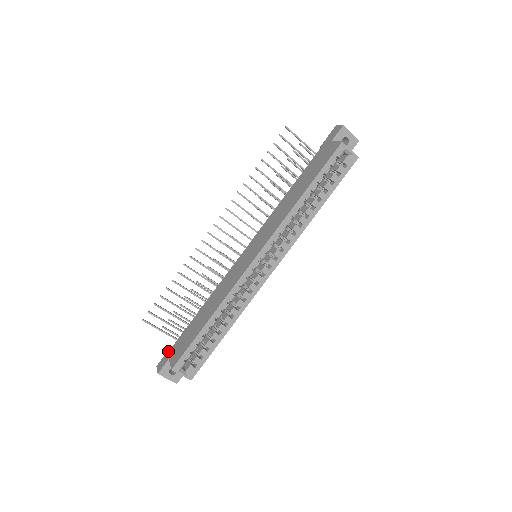
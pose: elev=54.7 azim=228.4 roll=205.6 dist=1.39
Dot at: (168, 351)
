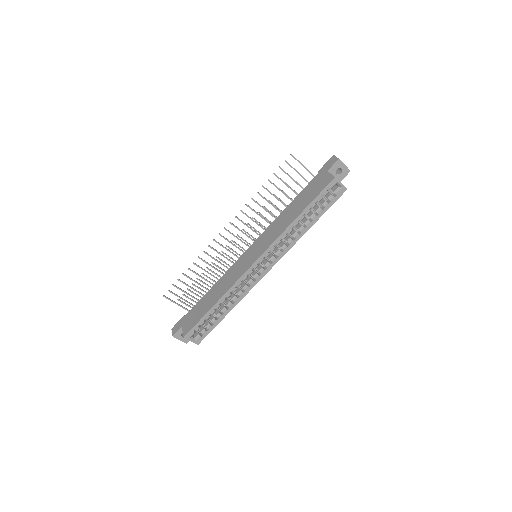
Dot at: (181, 319)
